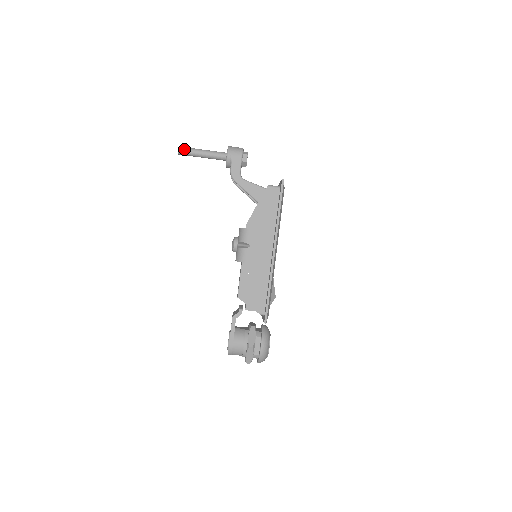
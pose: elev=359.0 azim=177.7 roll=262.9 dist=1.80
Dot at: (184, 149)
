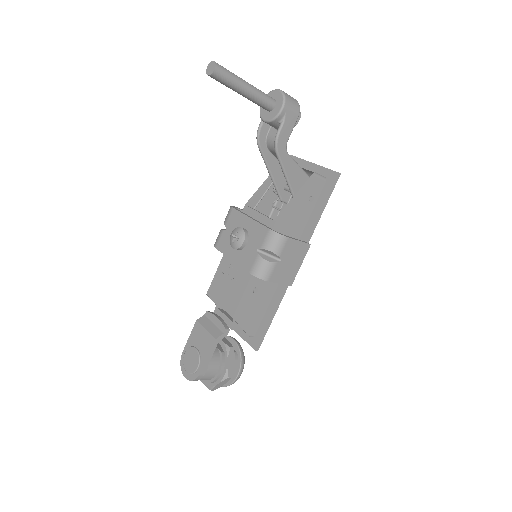
Dot at: (223, 71)
